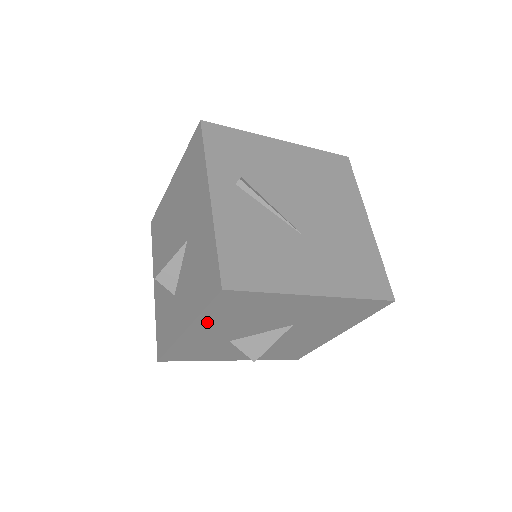
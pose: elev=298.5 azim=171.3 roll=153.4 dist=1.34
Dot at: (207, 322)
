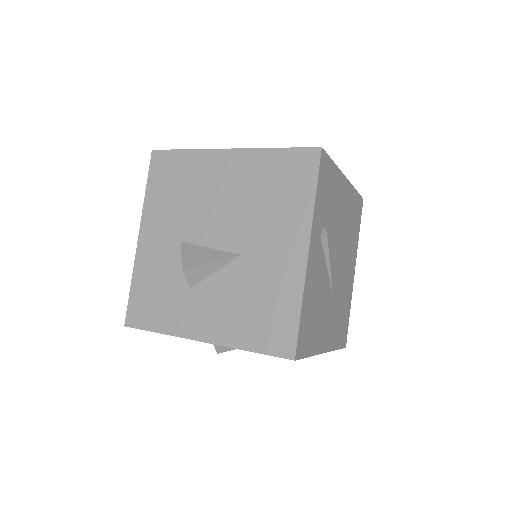
Dot at: occluded
